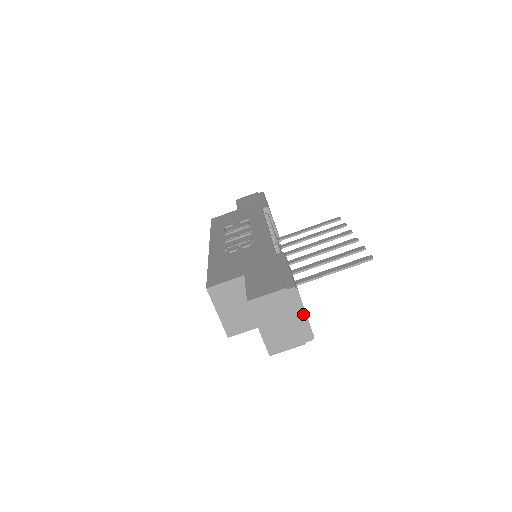
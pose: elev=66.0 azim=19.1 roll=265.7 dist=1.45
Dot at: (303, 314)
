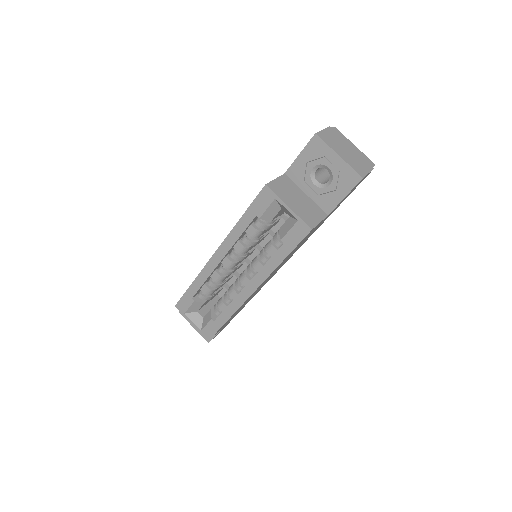
Dot at: (353, 146)
